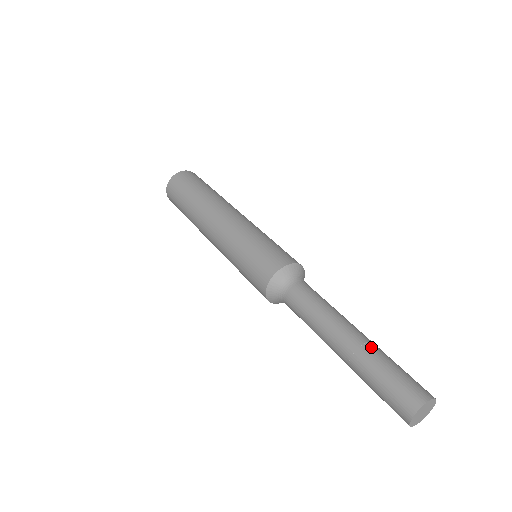
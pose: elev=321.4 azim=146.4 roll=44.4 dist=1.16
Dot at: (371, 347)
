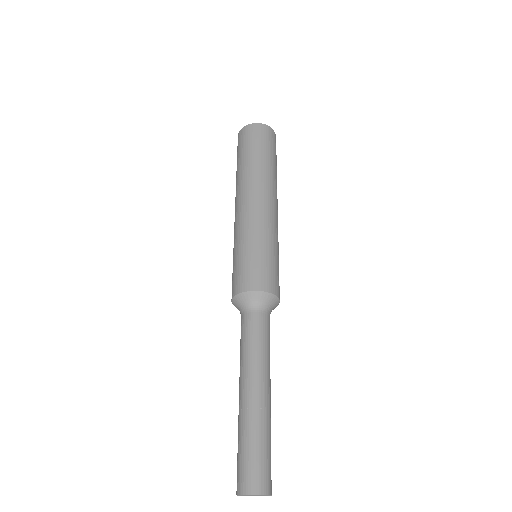
Dot at: (246, 415)
